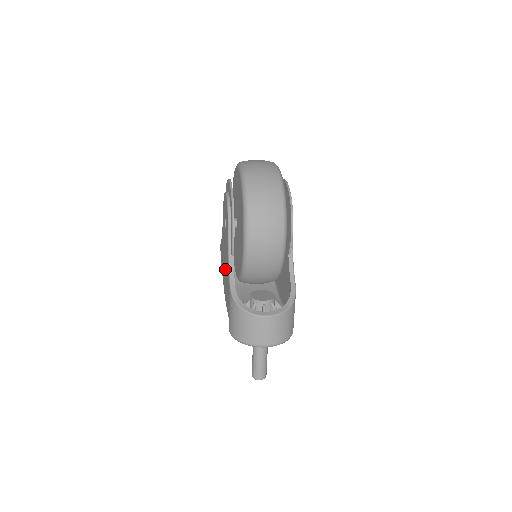
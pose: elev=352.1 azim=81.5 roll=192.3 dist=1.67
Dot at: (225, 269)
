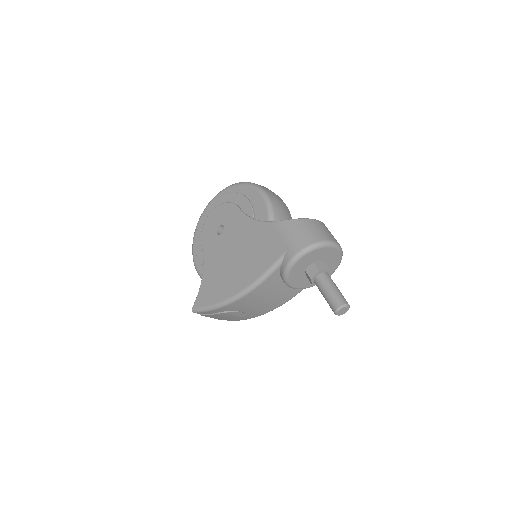
Dot at: (241, 256)
